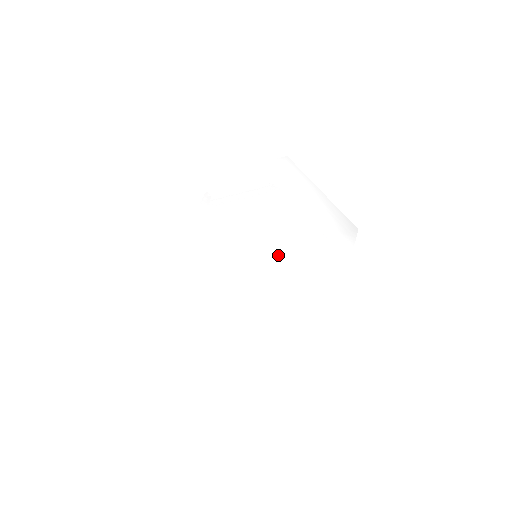
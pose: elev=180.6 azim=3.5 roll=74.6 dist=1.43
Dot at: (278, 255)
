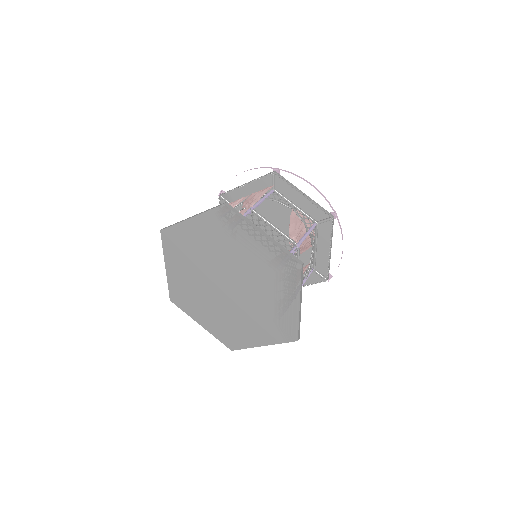
Dot at: (238, 297)
